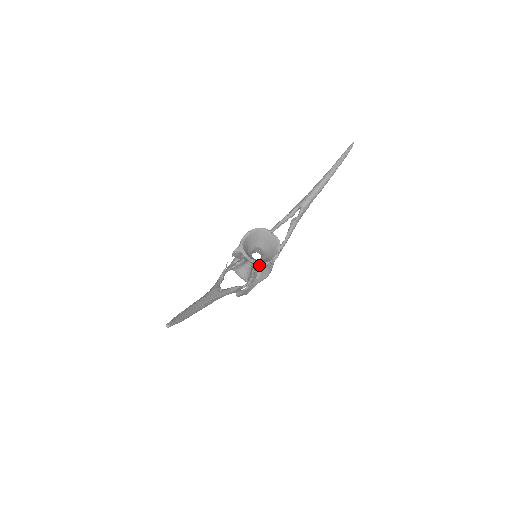
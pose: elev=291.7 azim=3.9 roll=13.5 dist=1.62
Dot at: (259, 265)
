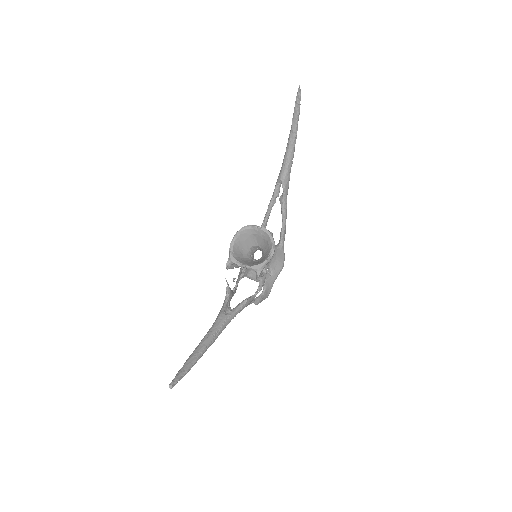
Dot at: (257, 269)
